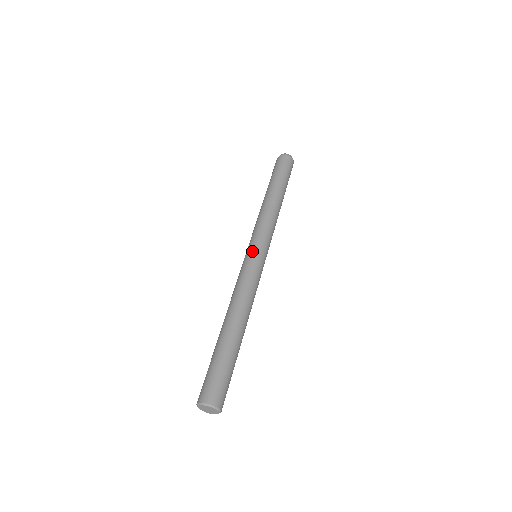
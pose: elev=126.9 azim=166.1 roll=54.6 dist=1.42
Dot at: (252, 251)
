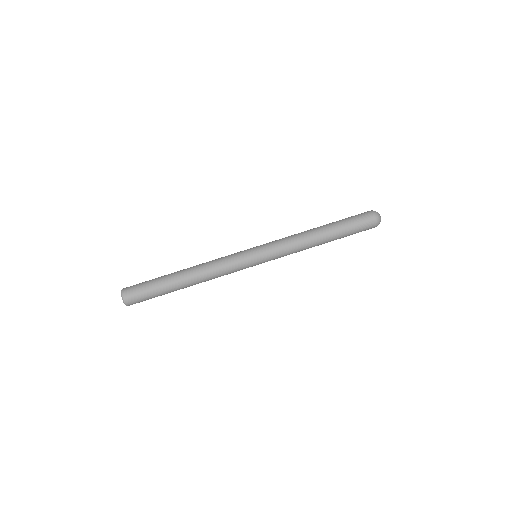
Dot at: (254, 256)
